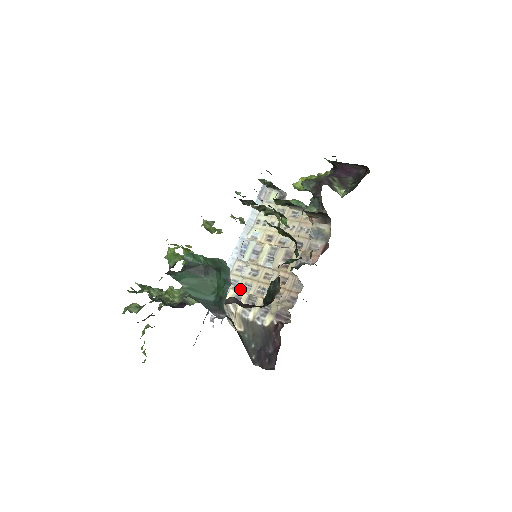
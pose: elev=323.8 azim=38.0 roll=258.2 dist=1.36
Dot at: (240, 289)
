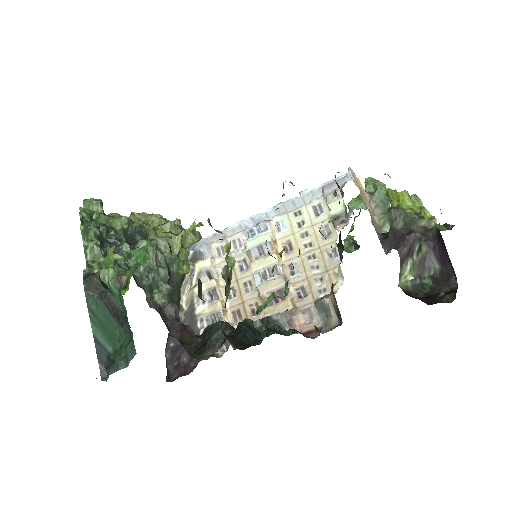
Dot at: (218, 267)
